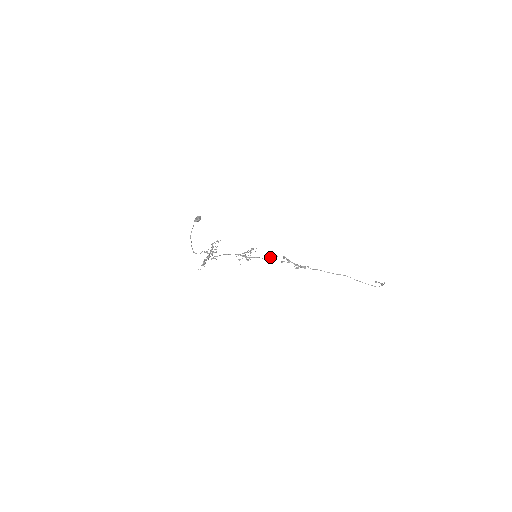
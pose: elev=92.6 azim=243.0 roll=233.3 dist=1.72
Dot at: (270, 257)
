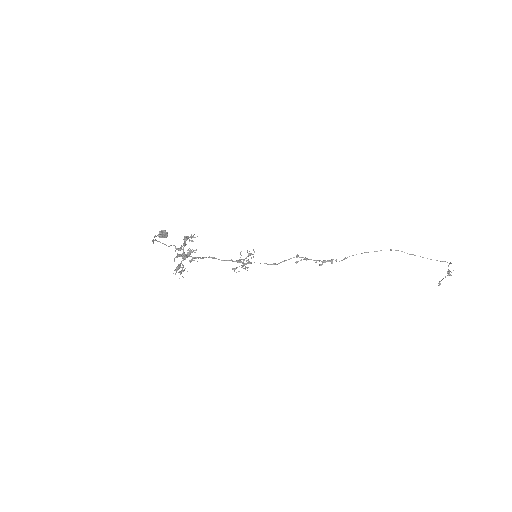
Dot at: (278, 263)
